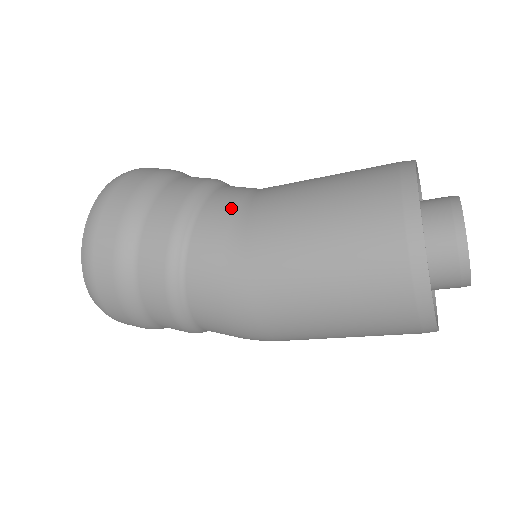
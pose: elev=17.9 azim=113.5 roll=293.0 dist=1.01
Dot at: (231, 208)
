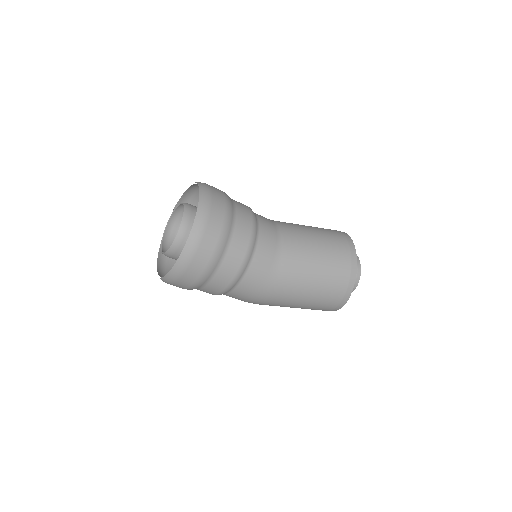
Dot at: (272, 249)
